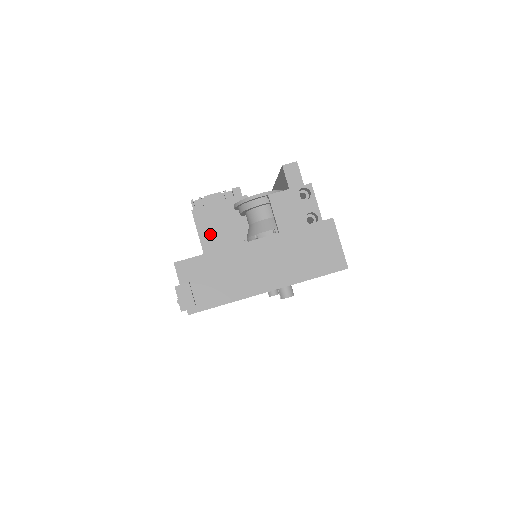
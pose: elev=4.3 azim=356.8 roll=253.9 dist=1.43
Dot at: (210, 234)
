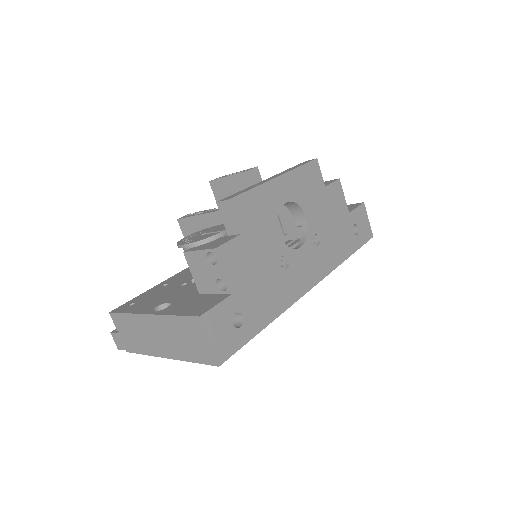
Dot at: occluded
